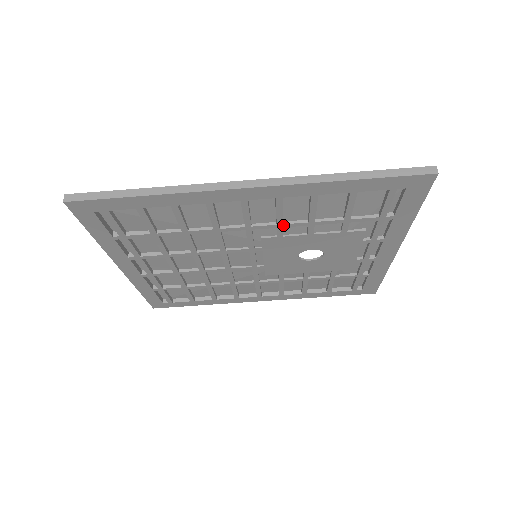
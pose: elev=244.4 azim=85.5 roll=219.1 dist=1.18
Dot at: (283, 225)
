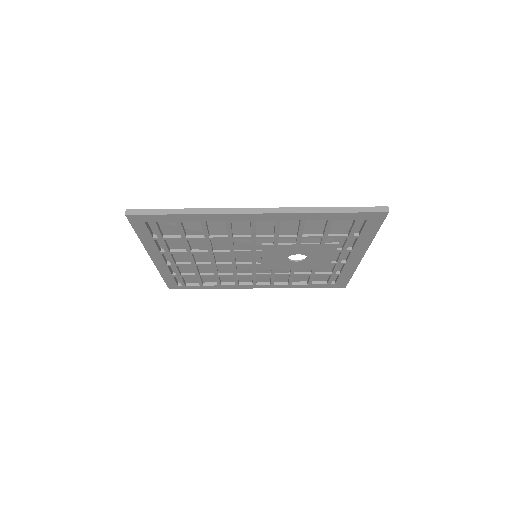
Dot at: (279, 237)
